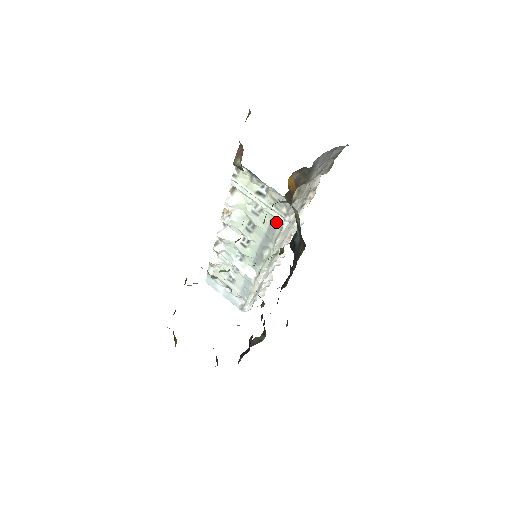
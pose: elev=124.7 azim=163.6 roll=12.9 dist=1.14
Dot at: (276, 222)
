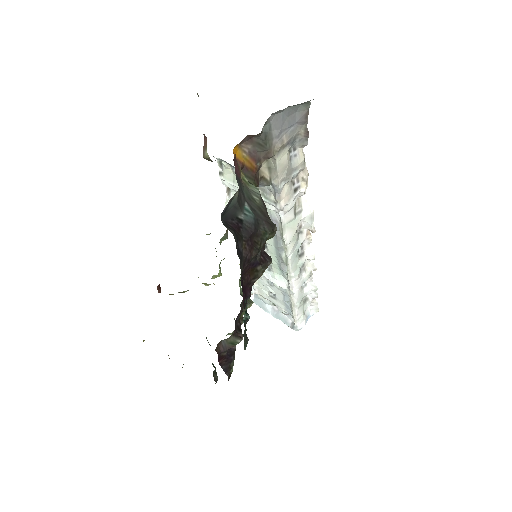
Dot at: (274, 215)
